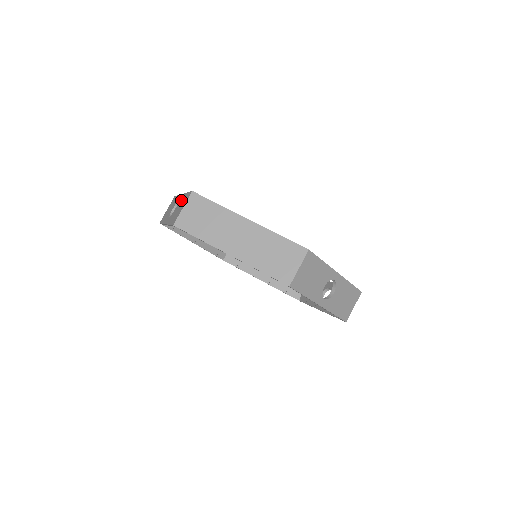
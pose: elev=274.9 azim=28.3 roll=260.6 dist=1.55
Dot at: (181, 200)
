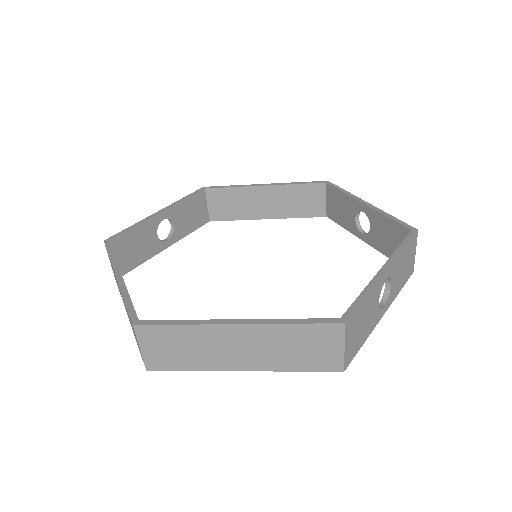
Dot at: occluded
